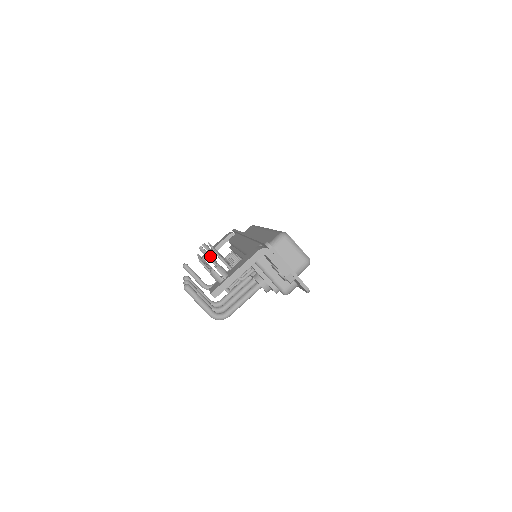
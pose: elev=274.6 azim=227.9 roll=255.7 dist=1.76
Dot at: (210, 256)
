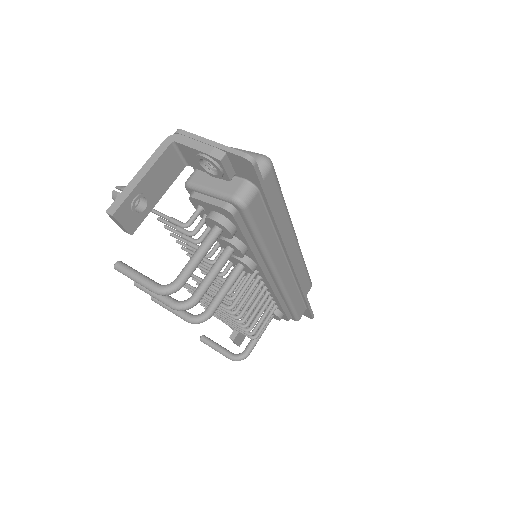
Dot at: occluded
